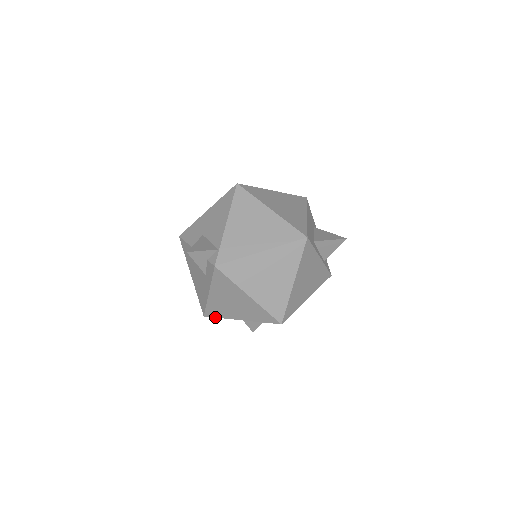
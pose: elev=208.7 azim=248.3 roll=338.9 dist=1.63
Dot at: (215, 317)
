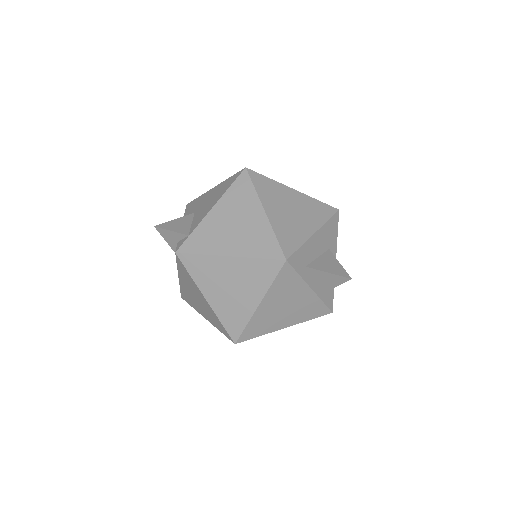
Dot at: (188, 303)
